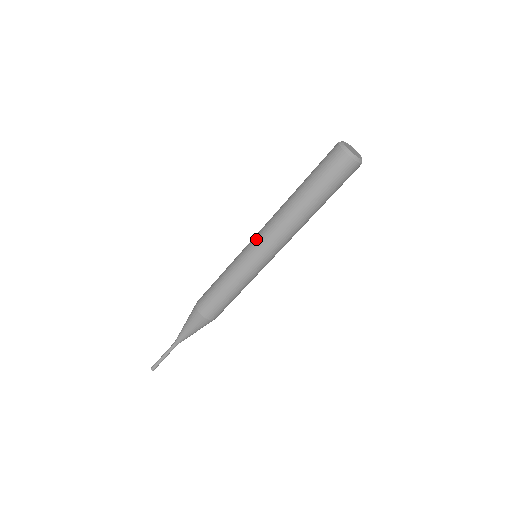
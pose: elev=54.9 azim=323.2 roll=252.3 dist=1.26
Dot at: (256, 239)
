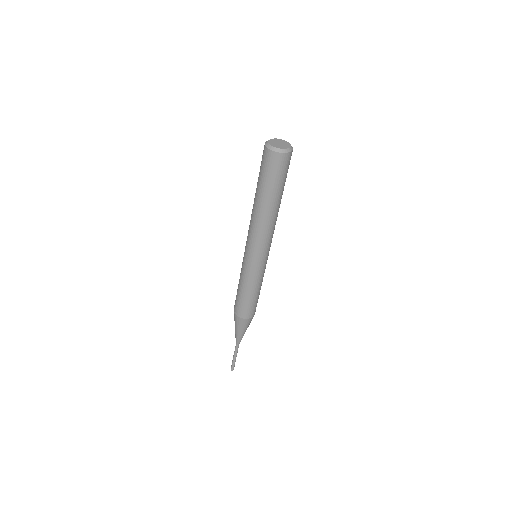
Dot at: occluded
